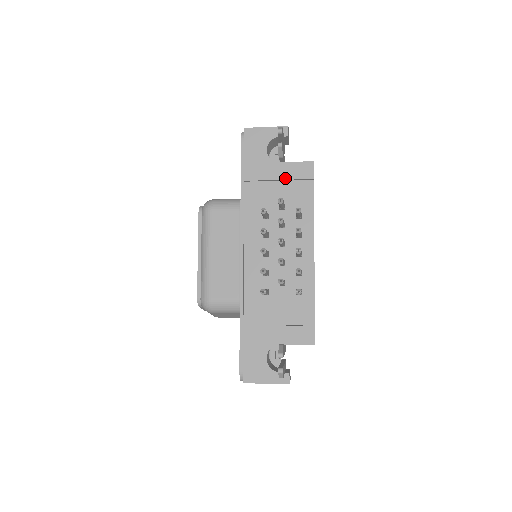
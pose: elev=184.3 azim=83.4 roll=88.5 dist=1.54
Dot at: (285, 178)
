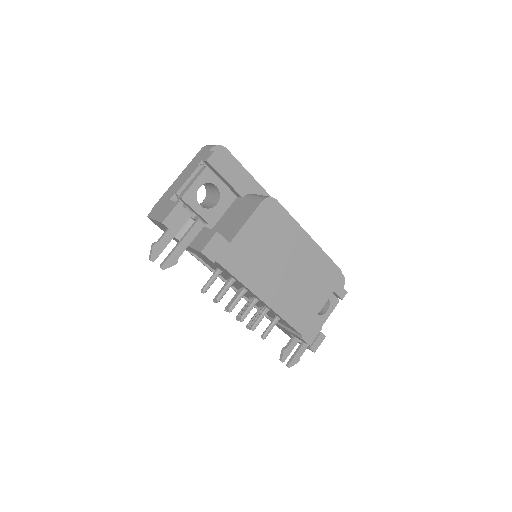
Dot at: (200, 256)
